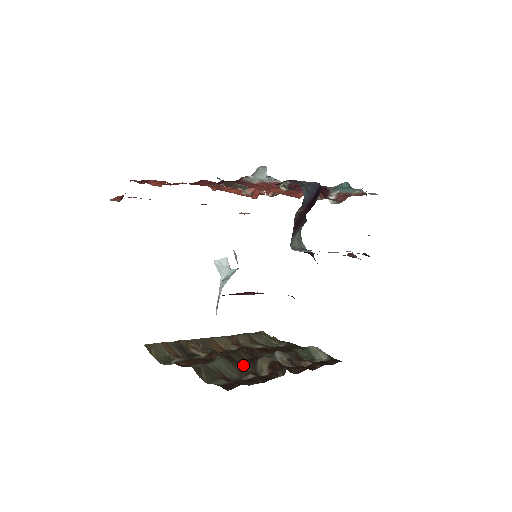
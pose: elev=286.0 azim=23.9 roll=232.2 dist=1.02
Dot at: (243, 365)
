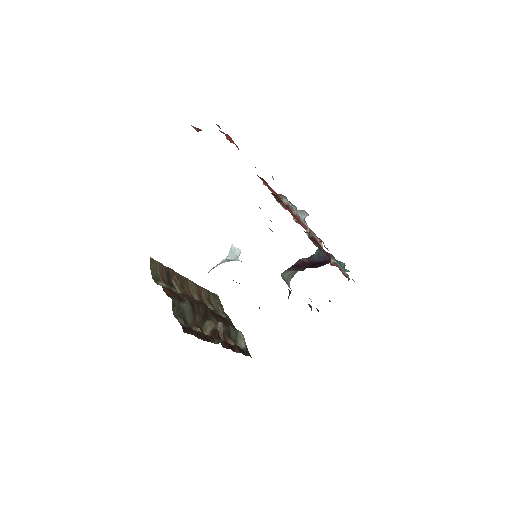
Dot at: (197, 317)
